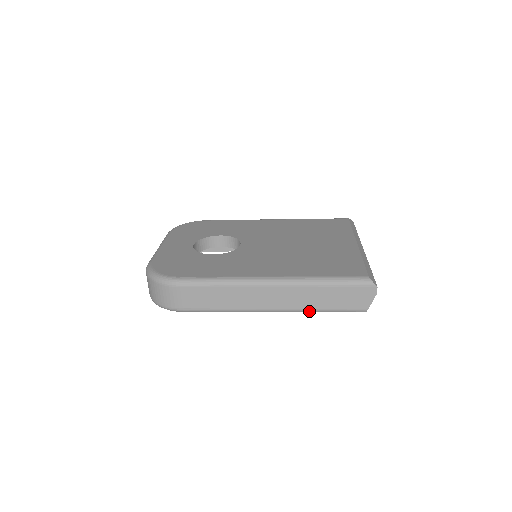
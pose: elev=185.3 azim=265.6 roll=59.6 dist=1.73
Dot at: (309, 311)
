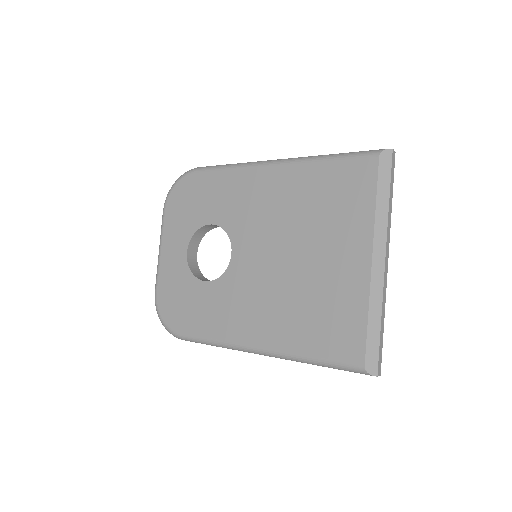
Dot at: occluded
